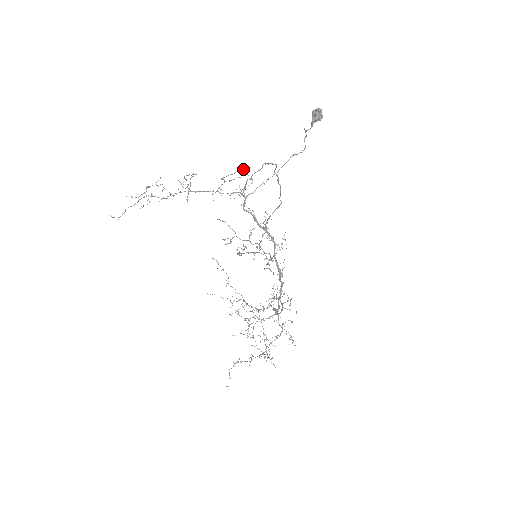
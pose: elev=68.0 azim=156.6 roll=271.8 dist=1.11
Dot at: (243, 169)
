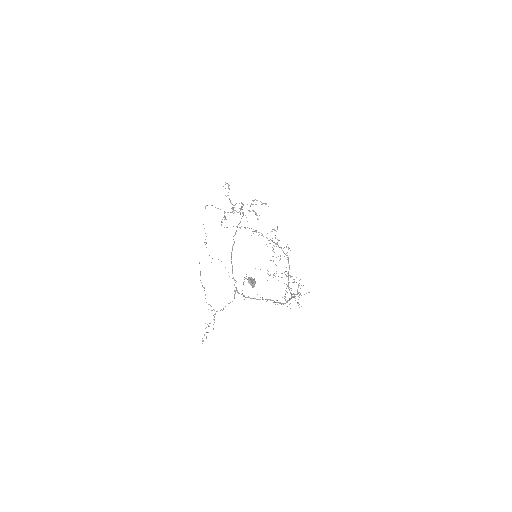
Dot at: occluded
